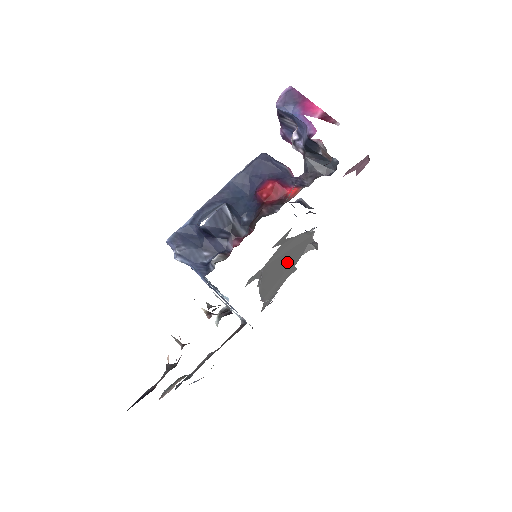
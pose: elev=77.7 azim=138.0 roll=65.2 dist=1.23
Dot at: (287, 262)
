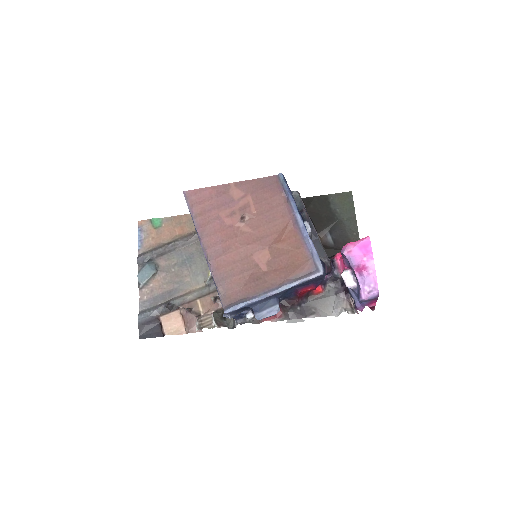
Dot at: occluded
